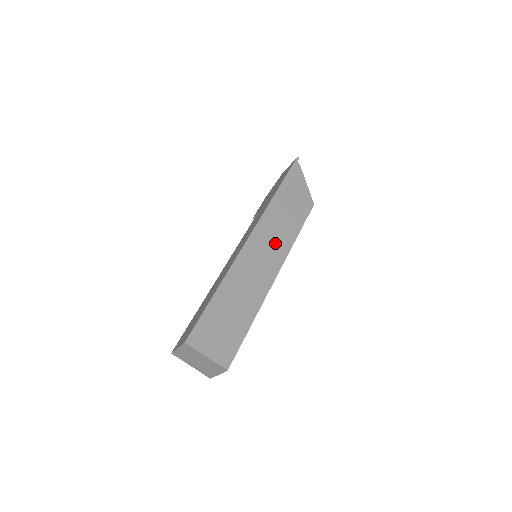
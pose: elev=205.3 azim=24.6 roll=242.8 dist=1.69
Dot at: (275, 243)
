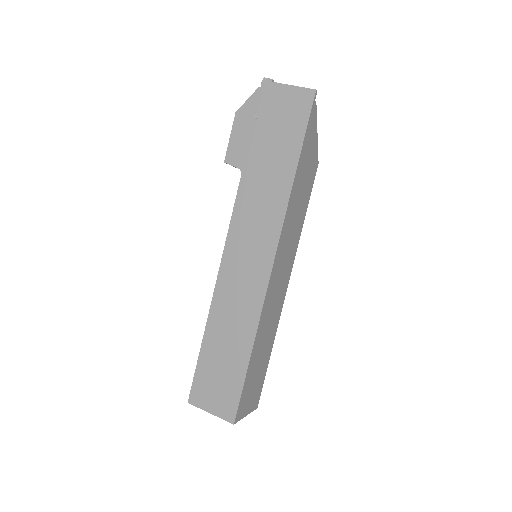
Dot at: (289, 252)
